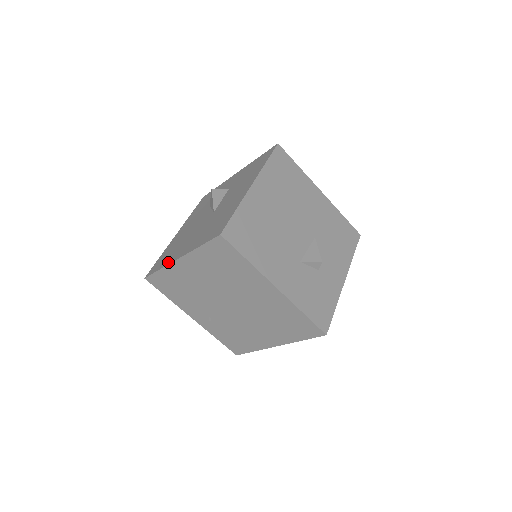
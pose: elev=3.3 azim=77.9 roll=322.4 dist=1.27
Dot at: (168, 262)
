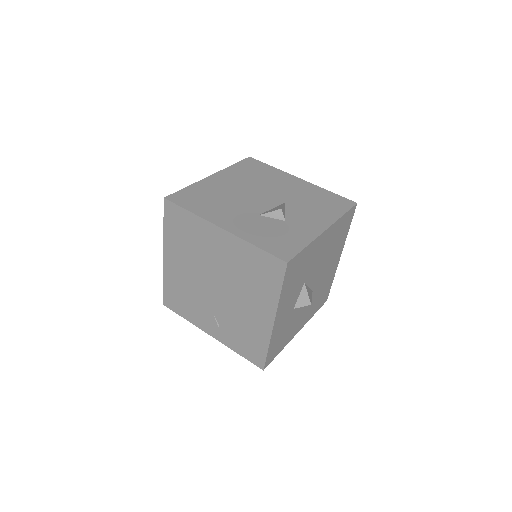
Dot at: occluded
